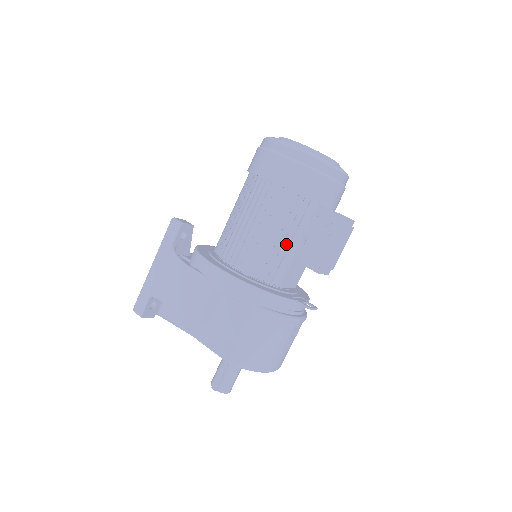
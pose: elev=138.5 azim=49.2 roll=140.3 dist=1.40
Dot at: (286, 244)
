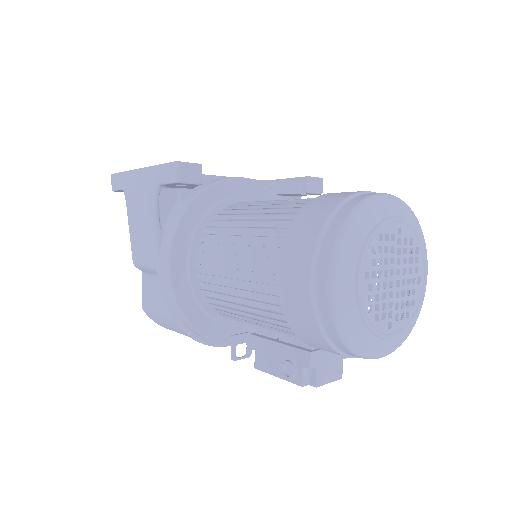
Dot at: (250, 321)
